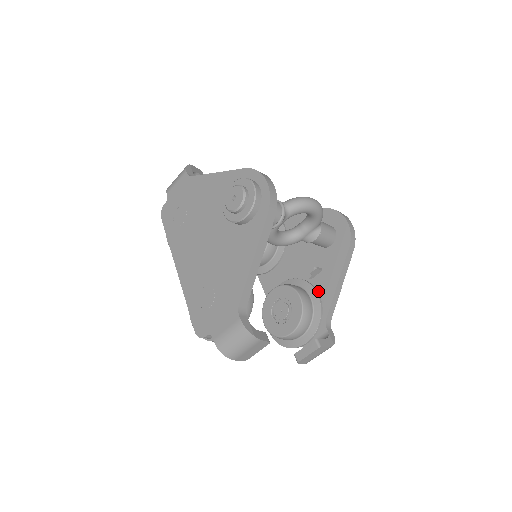
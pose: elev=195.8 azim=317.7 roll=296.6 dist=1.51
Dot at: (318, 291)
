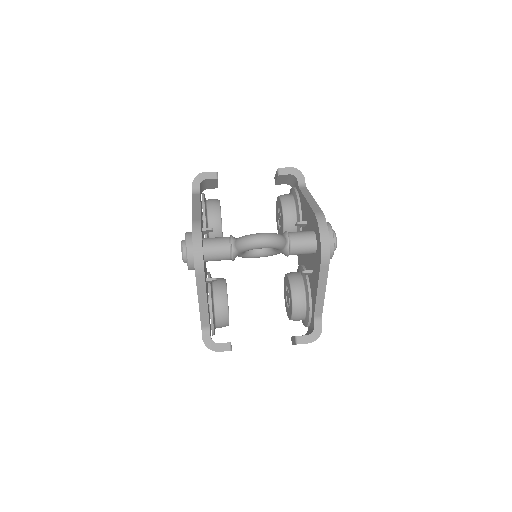
Dot at: (311, 289)
